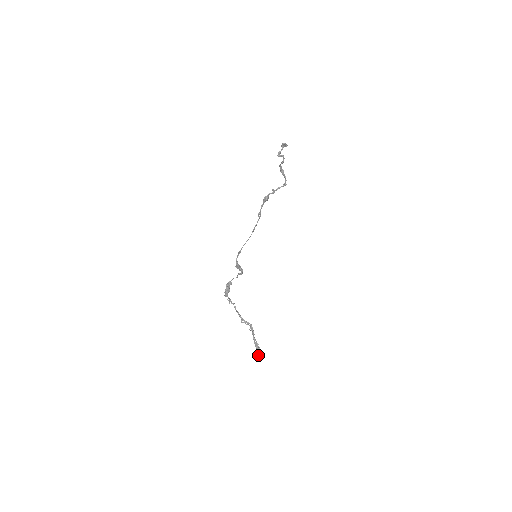
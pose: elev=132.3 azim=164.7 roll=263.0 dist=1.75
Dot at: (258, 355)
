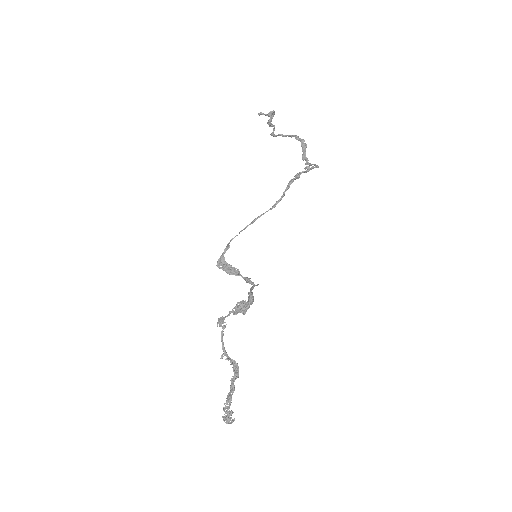
Dot at: (226, 413)
